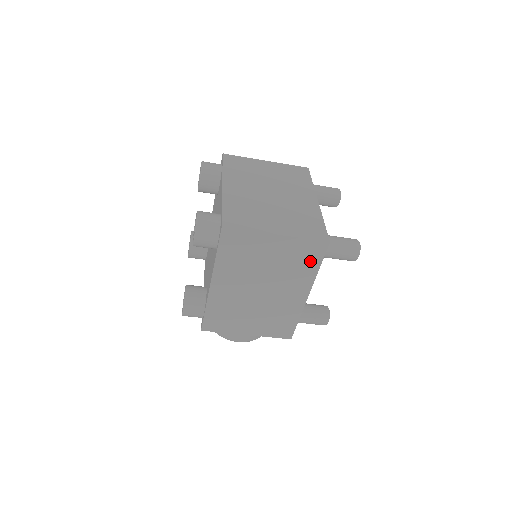
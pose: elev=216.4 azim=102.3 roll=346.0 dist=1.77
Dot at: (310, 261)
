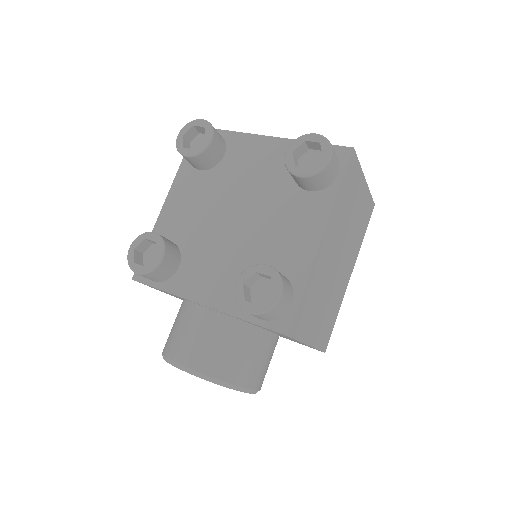
Dot at: (364, 226)
